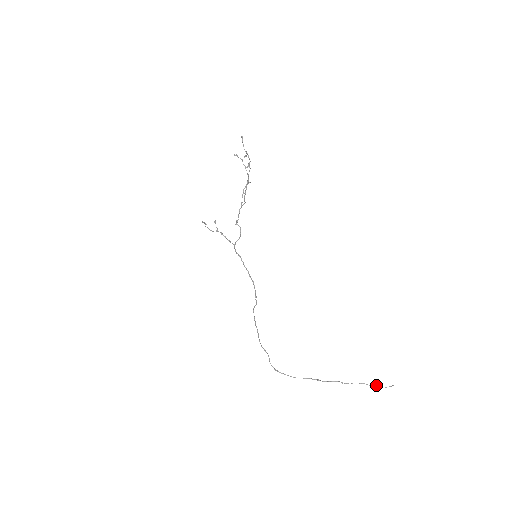
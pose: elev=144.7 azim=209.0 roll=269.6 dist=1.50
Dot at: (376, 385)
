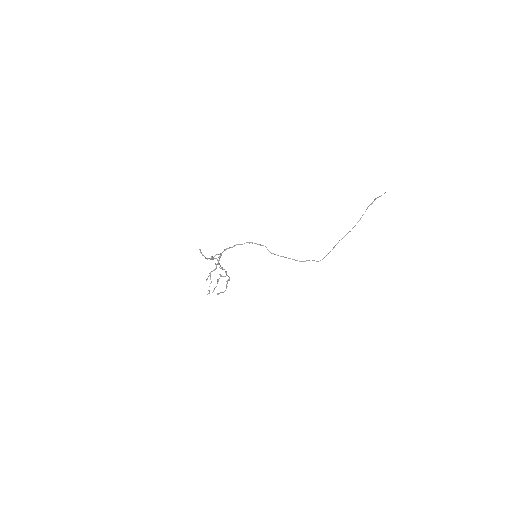
Dot at: occluded
